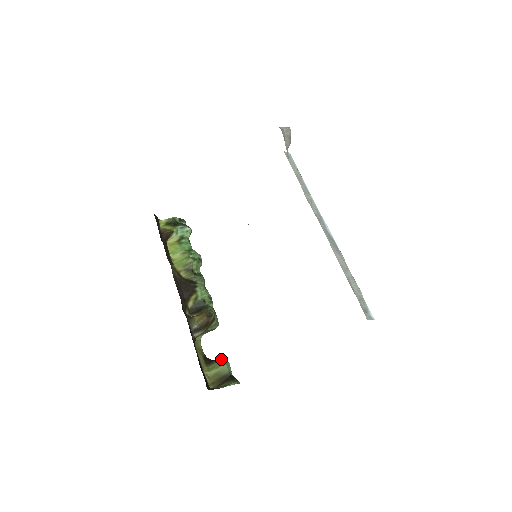
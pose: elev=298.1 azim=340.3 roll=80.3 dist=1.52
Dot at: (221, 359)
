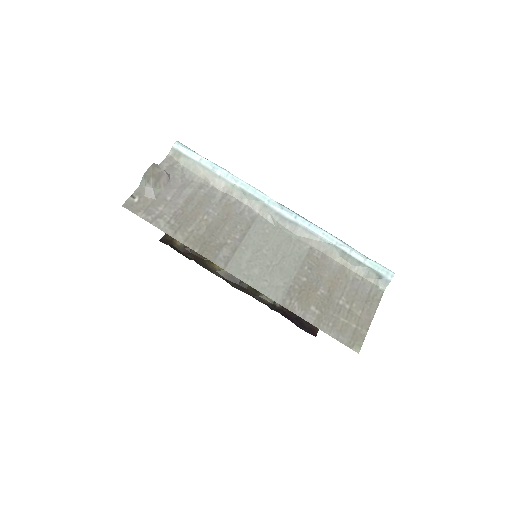
Dot at: occluded
